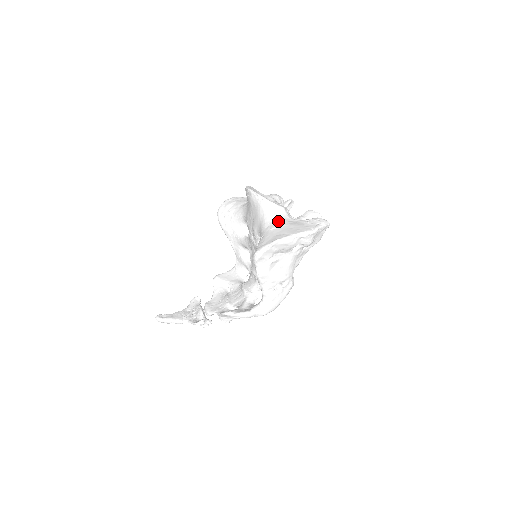
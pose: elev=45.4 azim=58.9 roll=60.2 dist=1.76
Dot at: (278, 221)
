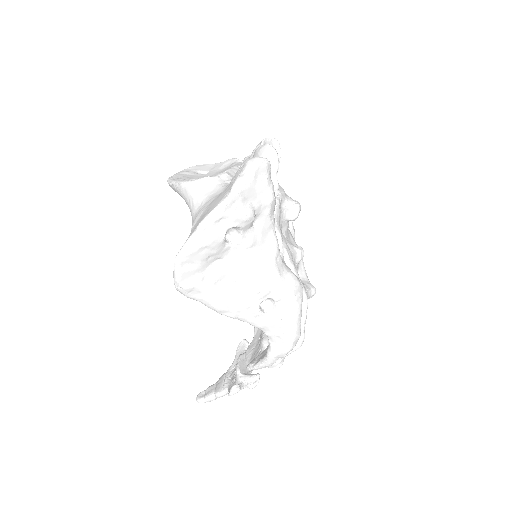
Dot at: (200, 207)
